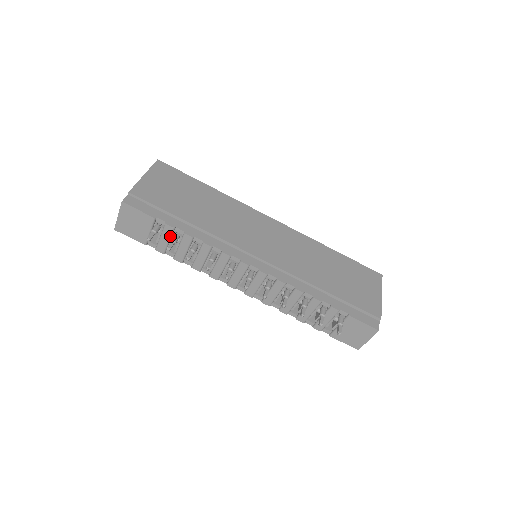
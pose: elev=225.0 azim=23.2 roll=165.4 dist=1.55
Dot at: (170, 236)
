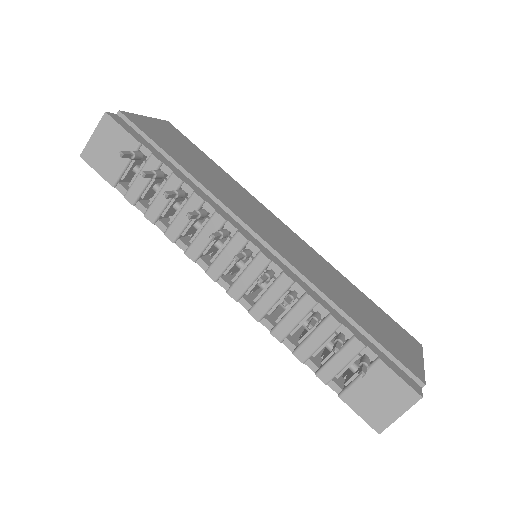
Dot at: occluded
